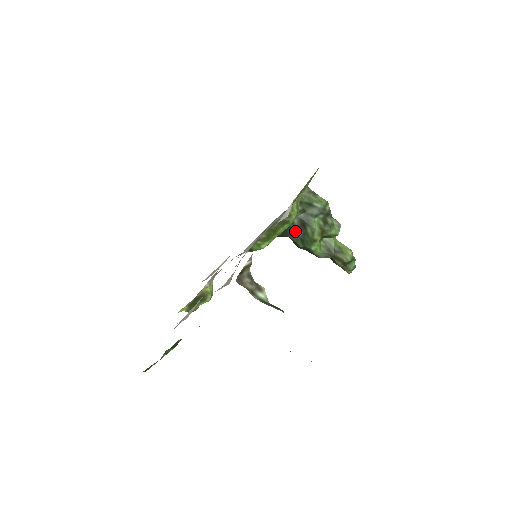
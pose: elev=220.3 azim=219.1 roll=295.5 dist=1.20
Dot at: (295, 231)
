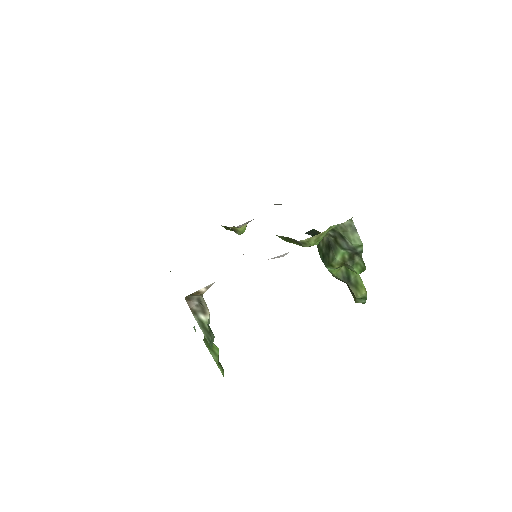
Dot at: (321, 244)
